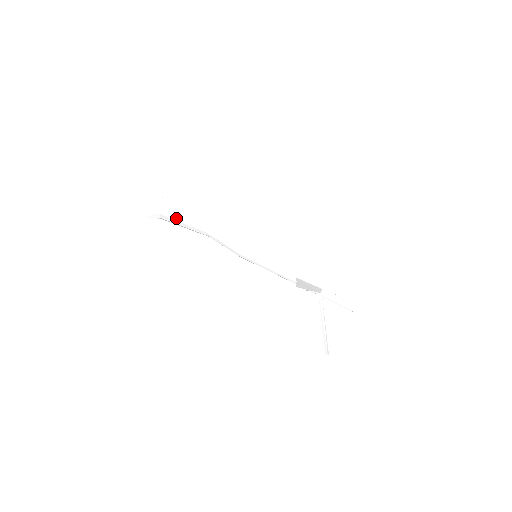
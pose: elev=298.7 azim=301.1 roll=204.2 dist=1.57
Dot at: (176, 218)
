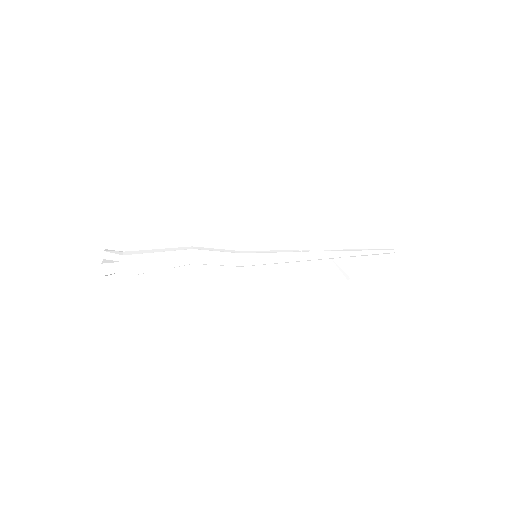
Dot at: (146, 257)
